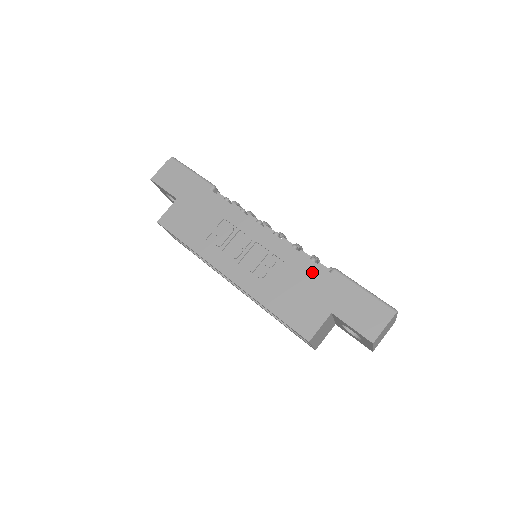
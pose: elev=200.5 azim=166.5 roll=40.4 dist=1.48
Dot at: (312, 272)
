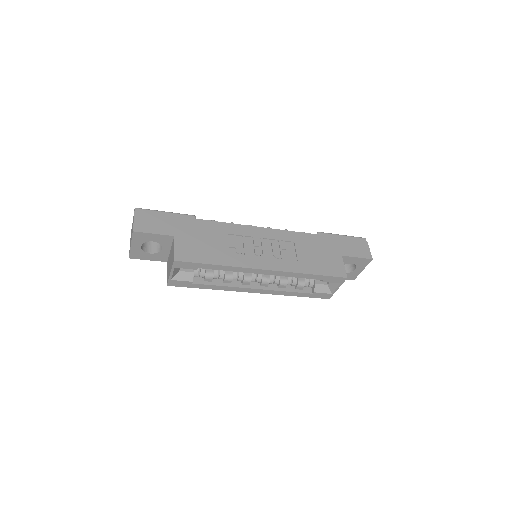
Dot at: (311, 239)
